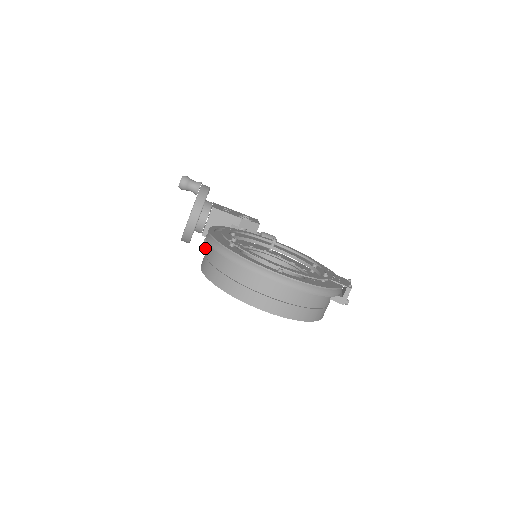
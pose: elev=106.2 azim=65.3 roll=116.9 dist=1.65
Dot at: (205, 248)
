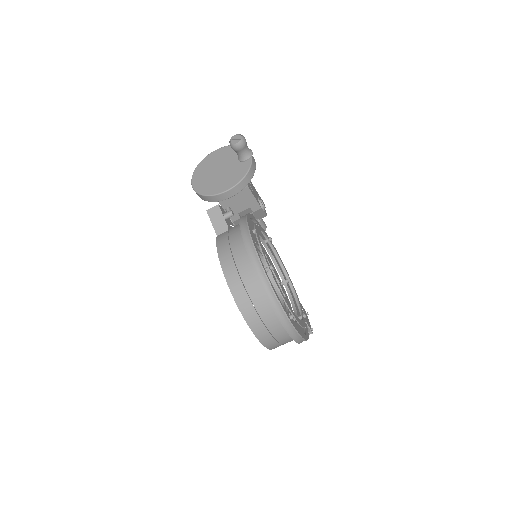
Dot at: (214, 215)
